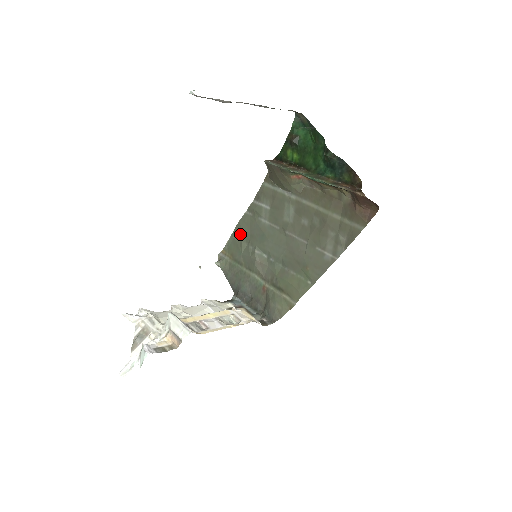
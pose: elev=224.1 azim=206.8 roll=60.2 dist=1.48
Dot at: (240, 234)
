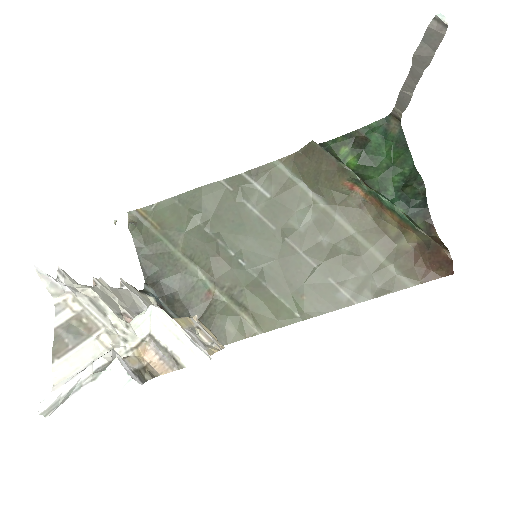
Dot at: (194, 204)
